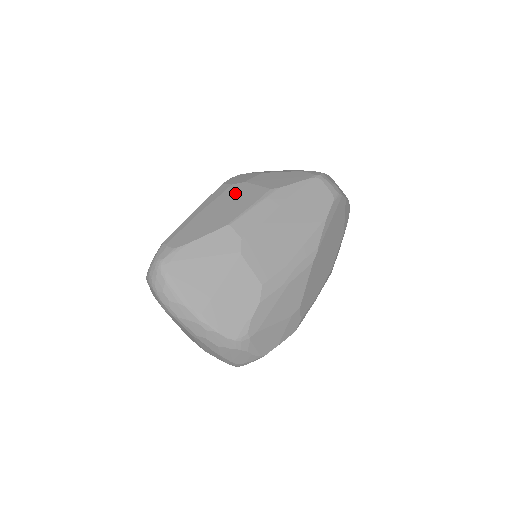
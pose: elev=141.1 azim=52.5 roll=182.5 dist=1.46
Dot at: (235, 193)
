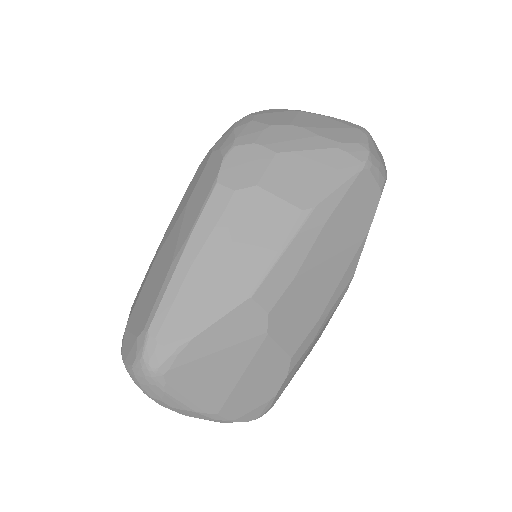
Dot at: (245, 216)
